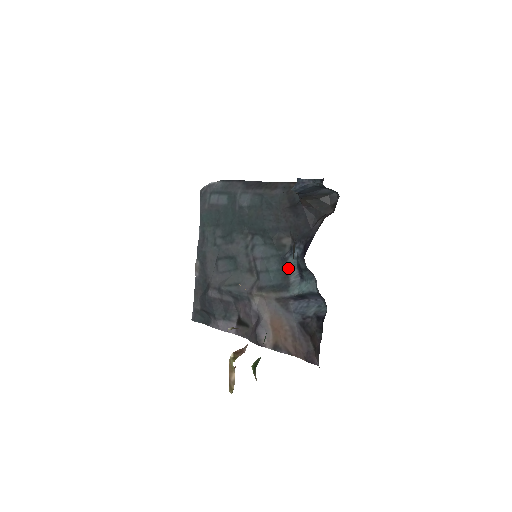
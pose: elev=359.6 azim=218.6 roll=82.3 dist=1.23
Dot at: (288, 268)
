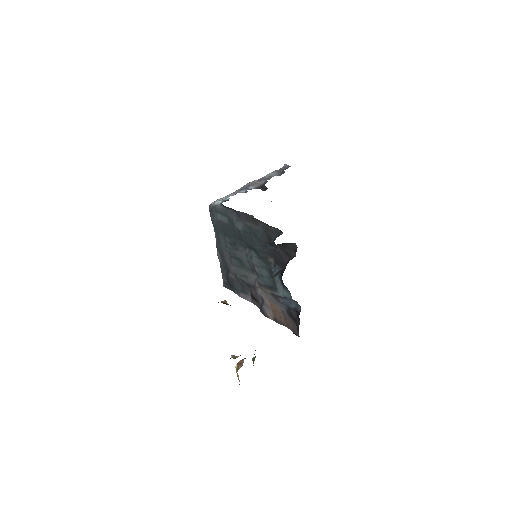
Dot at: (274, 278)
